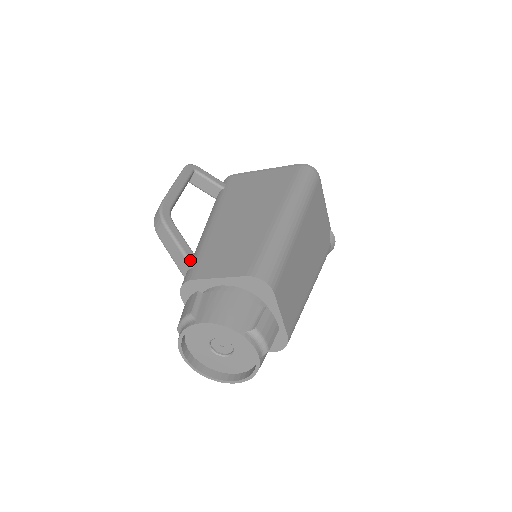
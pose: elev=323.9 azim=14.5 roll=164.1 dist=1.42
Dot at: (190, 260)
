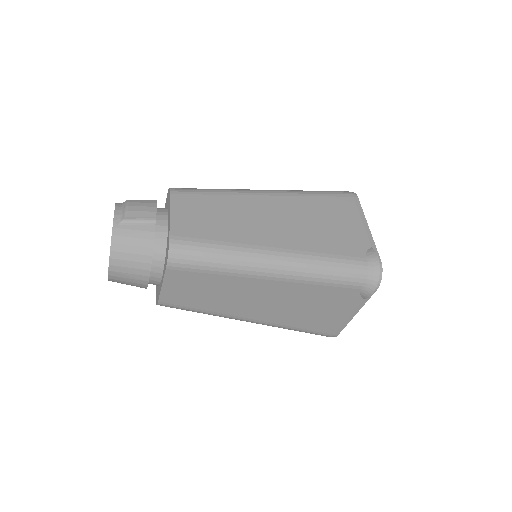
Dot at: occluded
